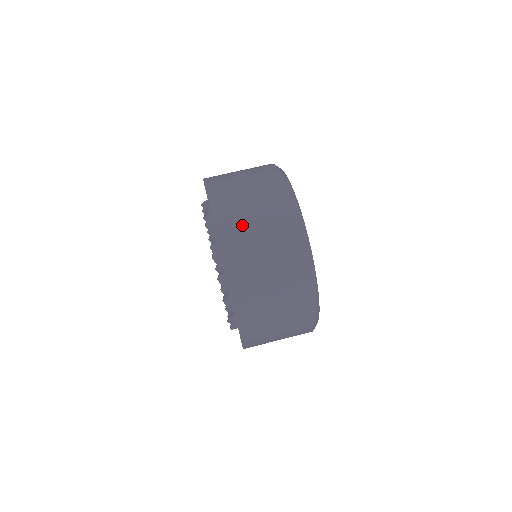
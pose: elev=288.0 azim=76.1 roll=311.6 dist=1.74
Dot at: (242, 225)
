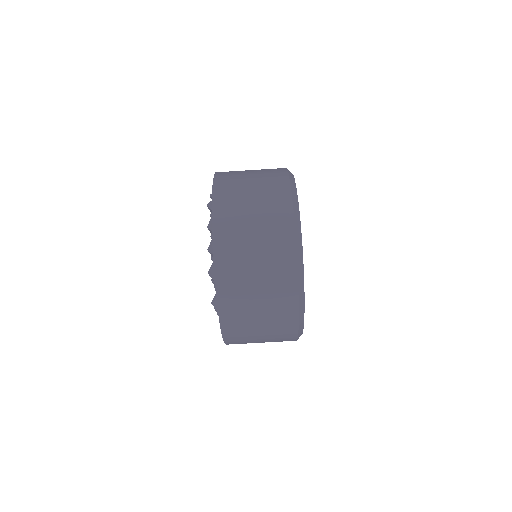
Dot at: (244, 304)
